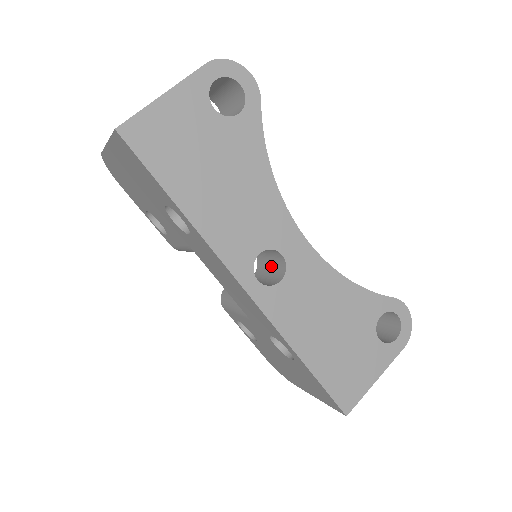
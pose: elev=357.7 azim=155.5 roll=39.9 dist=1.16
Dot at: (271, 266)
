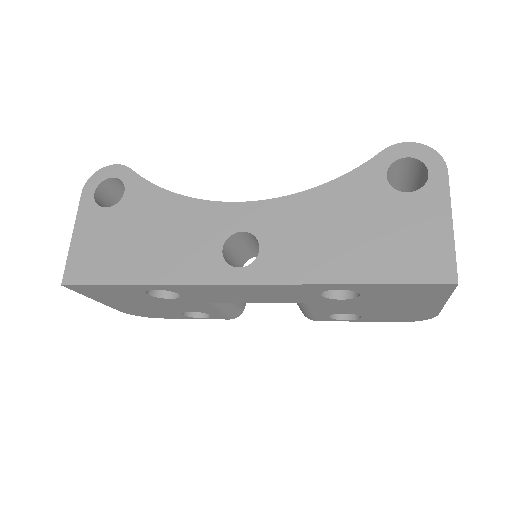
Dot at: occluded
